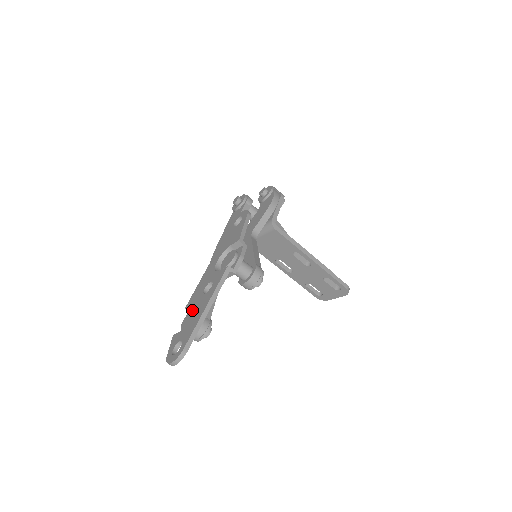
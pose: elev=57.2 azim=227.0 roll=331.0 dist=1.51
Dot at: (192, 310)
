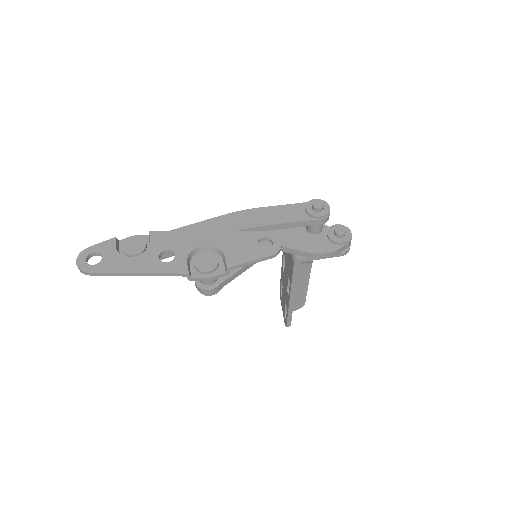
Dot at: (145, 244)
